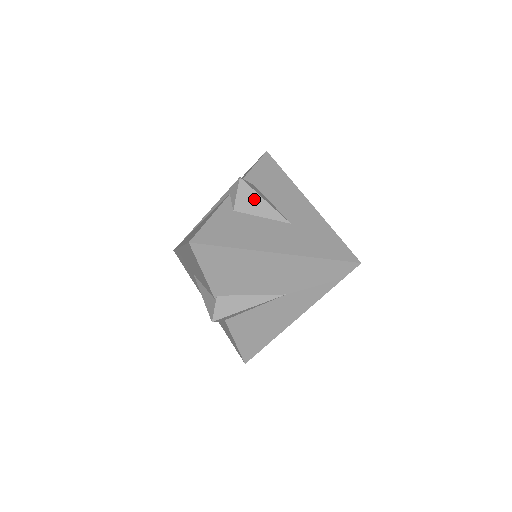
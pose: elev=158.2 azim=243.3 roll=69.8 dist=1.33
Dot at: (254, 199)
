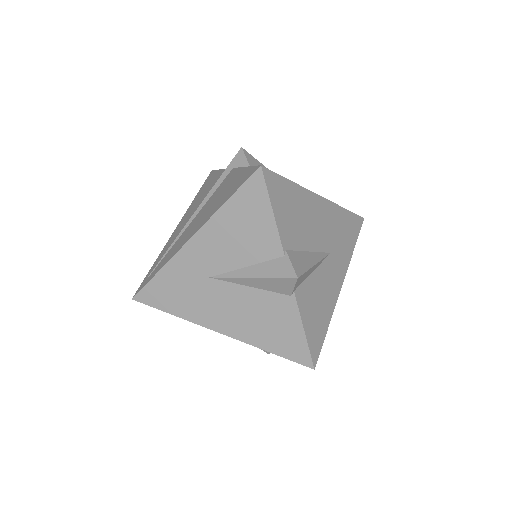
Dot at: occluded
